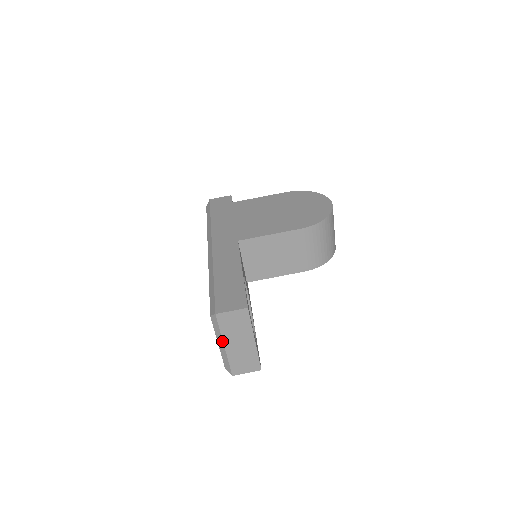
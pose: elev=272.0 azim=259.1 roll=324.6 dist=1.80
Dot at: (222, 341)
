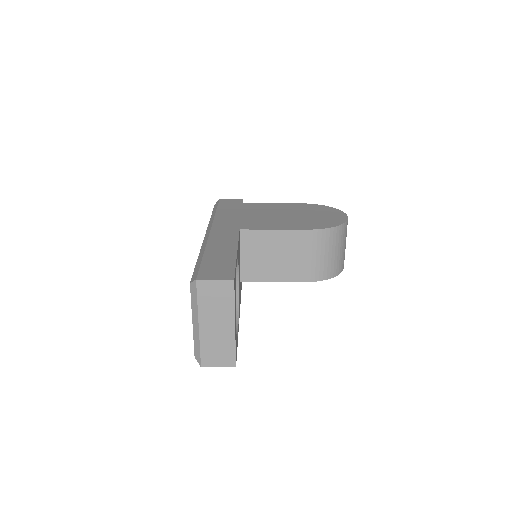
Dot at: (197, 317)
